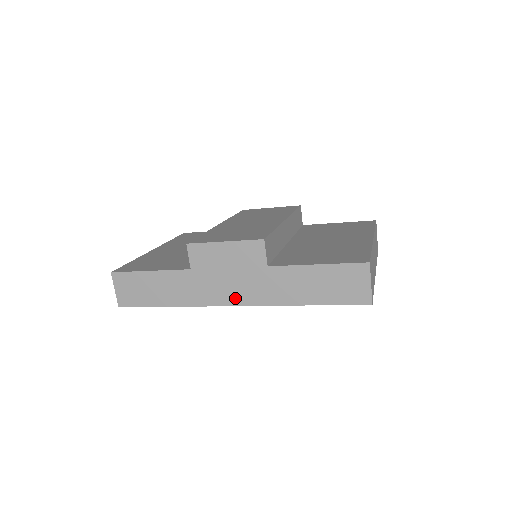
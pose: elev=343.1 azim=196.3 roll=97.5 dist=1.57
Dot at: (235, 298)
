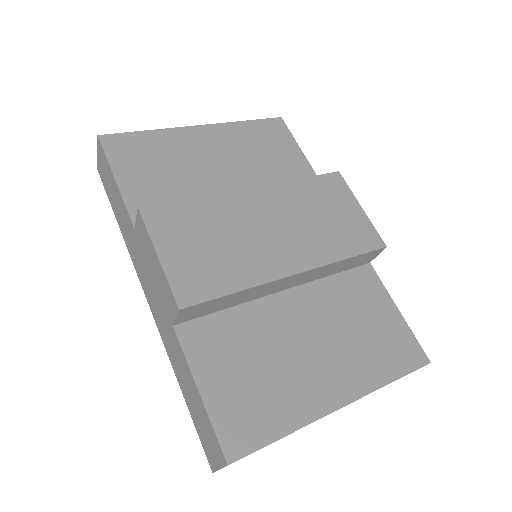
Dot at: (149, 297)
